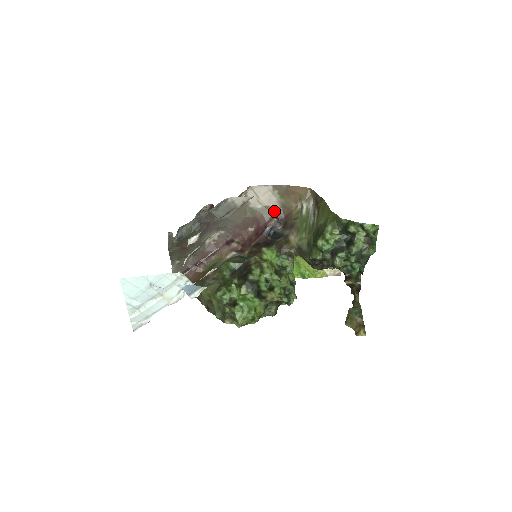
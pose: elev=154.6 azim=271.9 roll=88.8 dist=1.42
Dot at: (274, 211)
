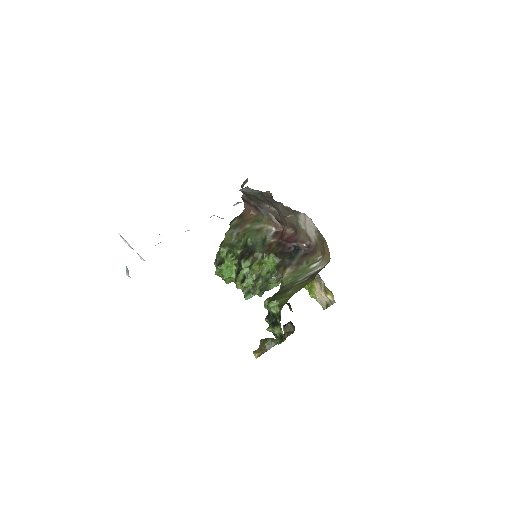
Dot at: (310, 240)
